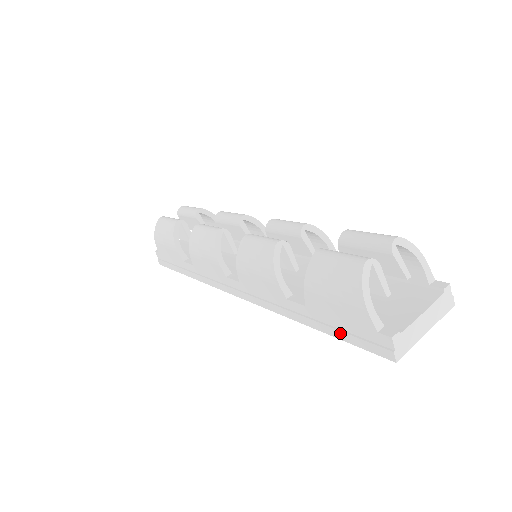
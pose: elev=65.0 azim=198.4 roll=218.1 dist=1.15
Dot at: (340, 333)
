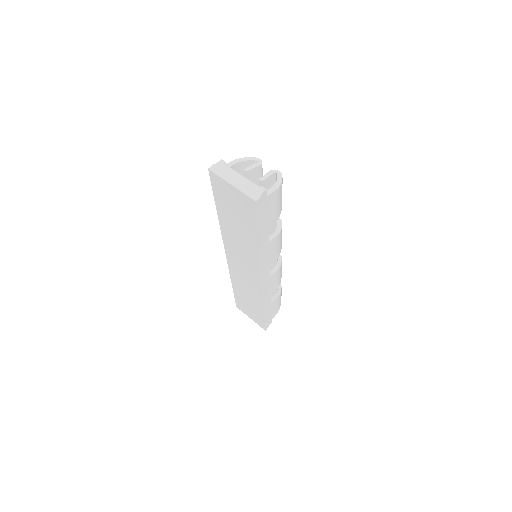
Dot at: occluded
